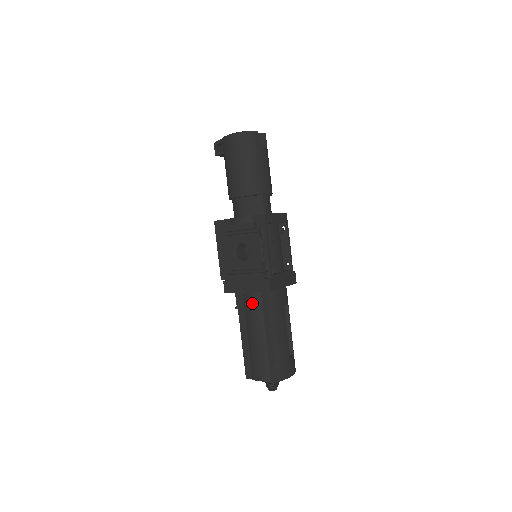
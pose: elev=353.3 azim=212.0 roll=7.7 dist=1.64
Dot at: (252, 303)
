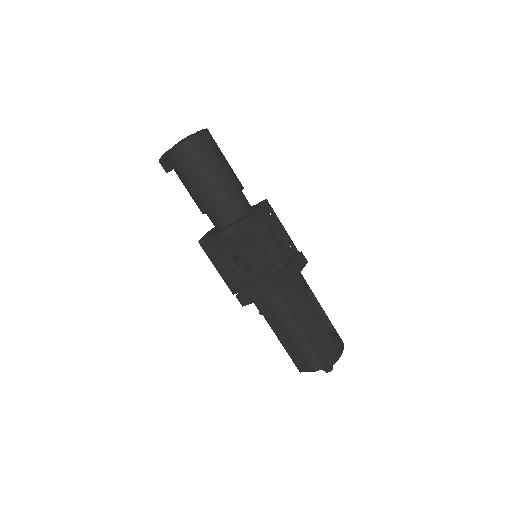
Dot at: (274, 306)
